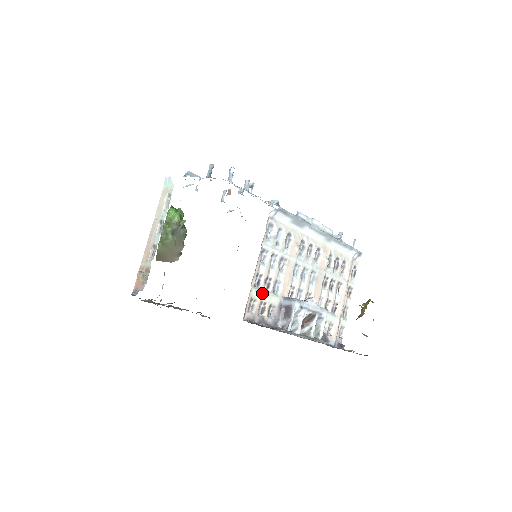
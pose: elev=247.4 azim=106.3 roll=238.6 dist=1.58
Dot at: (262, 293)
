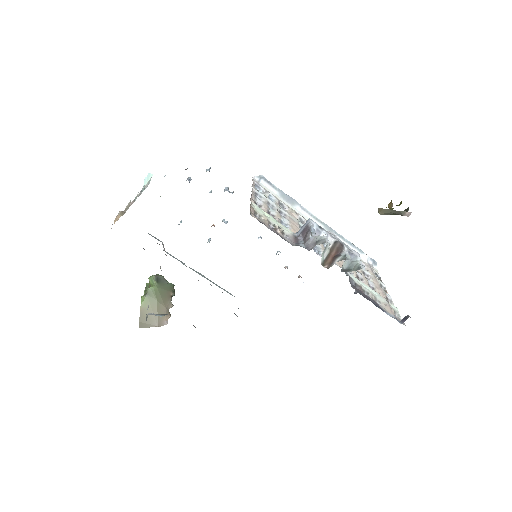
Dot at: (267, 215)
